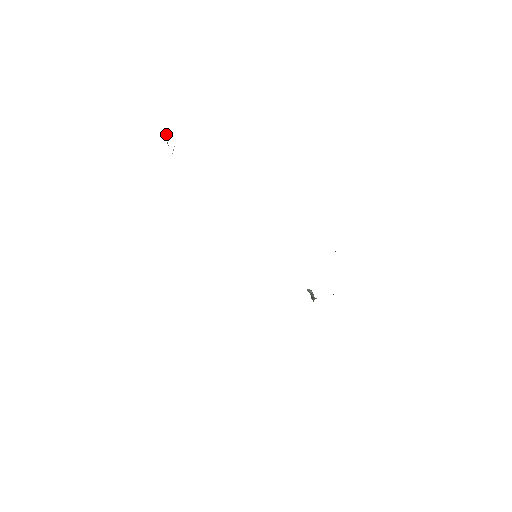
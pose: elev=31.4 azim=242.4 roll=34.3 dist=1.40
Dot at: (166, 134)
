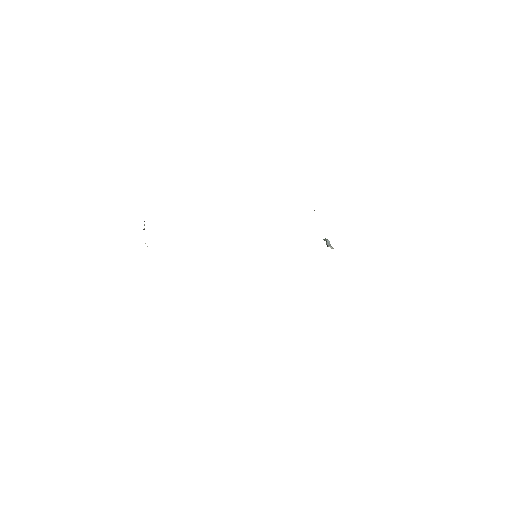
Dot at: occluded
